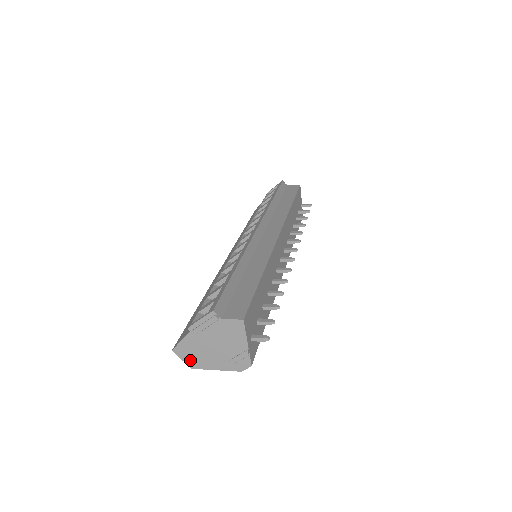
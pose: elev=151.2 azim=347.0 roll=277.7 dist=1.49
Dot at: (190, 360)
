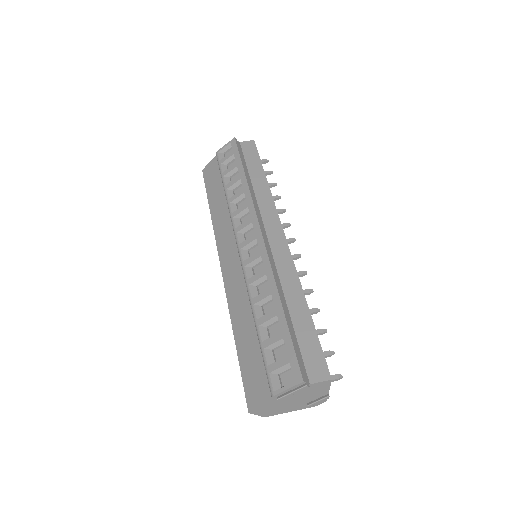
Dot at: (266, 413)
